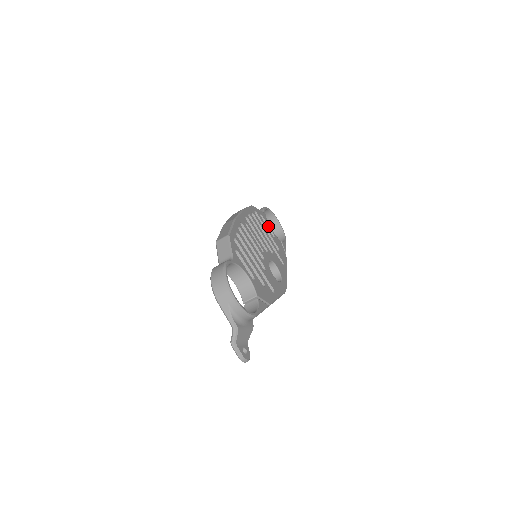
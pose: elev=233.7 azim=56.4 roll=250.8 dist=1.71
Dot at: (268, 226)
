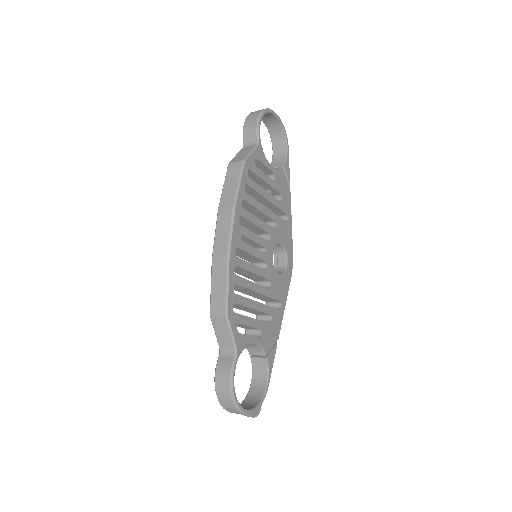
Dot at: (266, 167)
